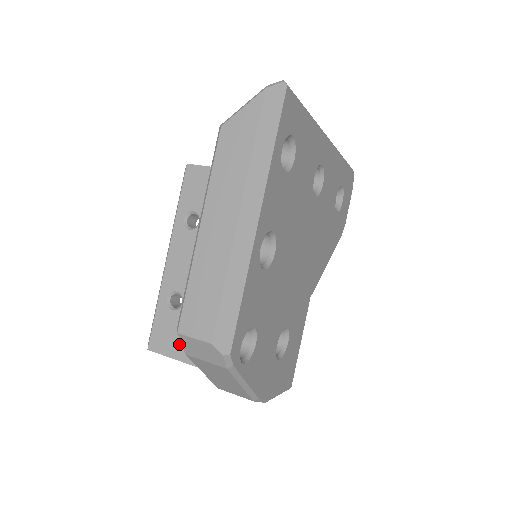
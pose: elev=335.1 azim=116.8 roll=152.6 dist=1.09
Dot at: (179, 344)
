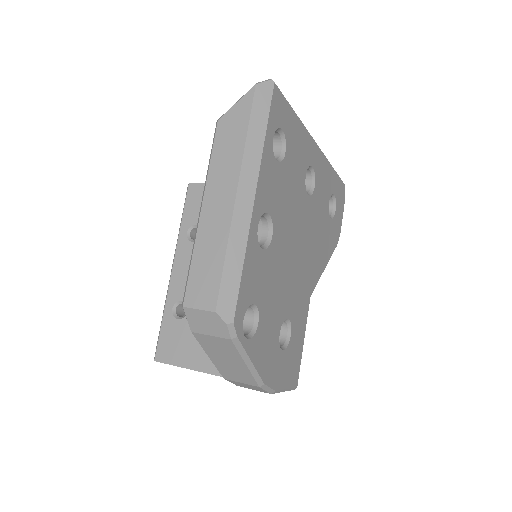
Dot at: (185, 352)
